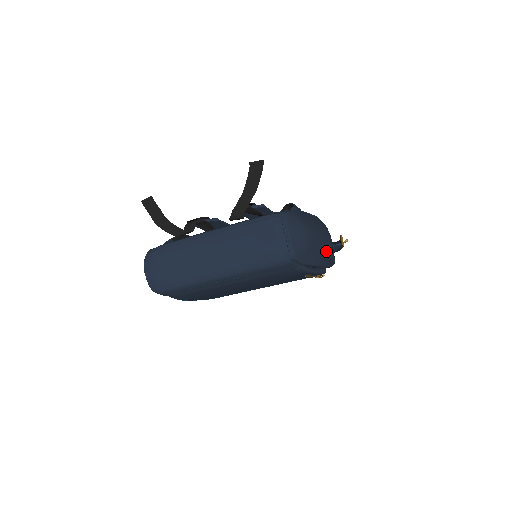
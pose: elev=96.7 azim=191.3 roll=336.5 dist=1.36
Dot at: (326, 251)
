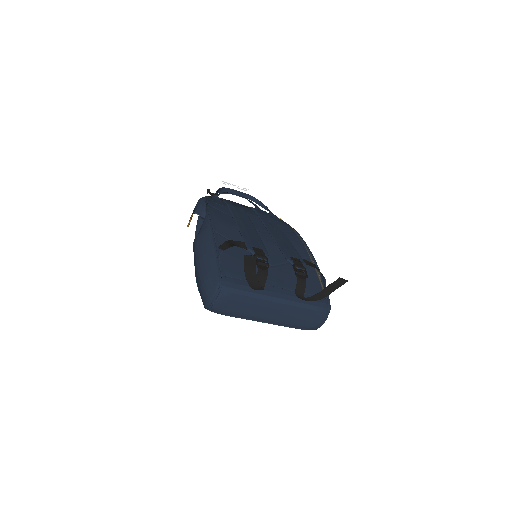
Dot at: occluded
